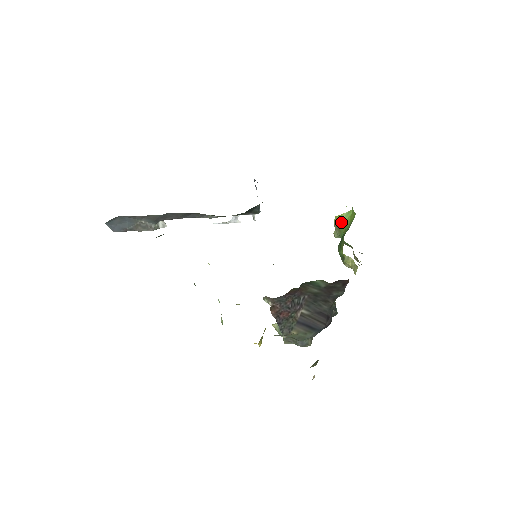
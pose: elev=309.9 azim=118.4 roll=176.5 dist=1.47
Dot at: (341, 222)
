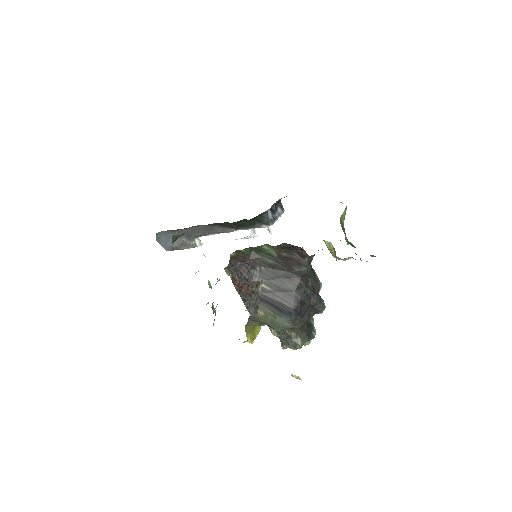
Dot at: (343, 222)
